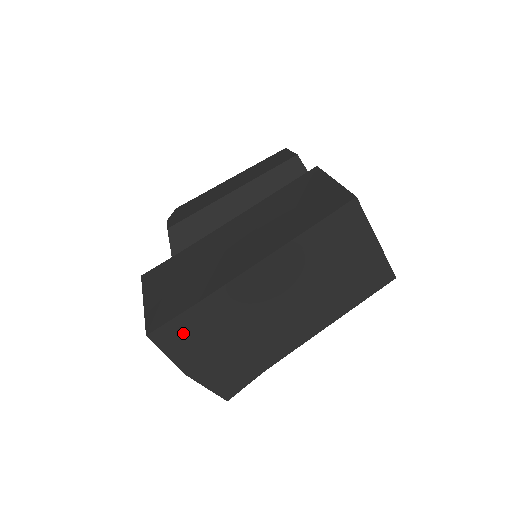
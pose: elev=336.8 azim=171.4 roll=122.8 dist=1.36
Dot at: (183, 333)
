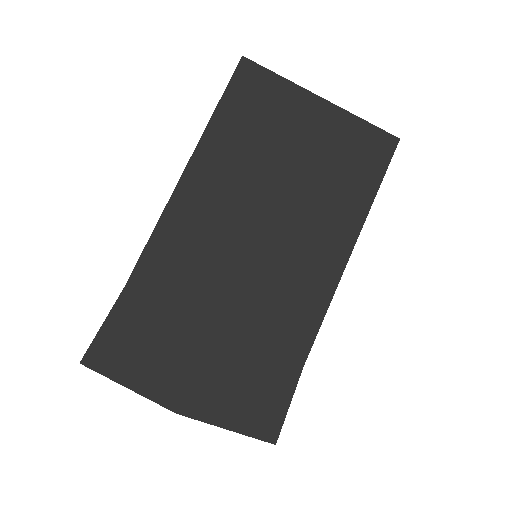
Dot at: (131, 342)
